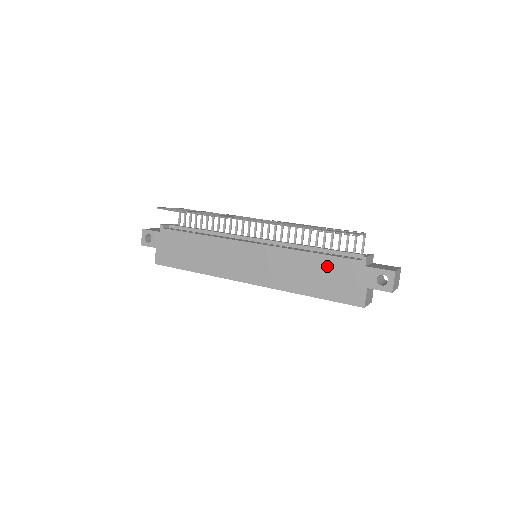
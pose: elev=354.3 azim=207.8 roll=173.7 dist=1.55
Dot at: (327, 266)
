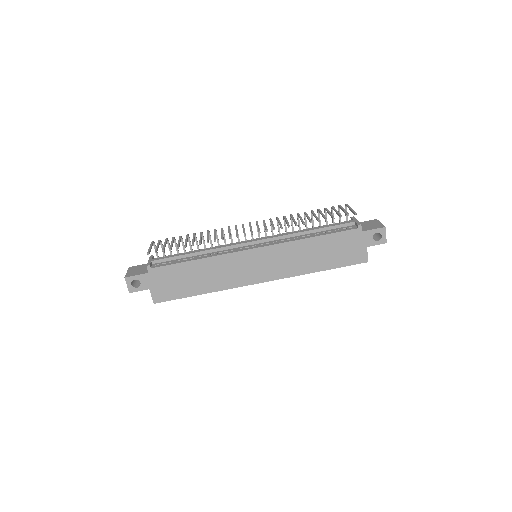
Dot at: (331, 243)
